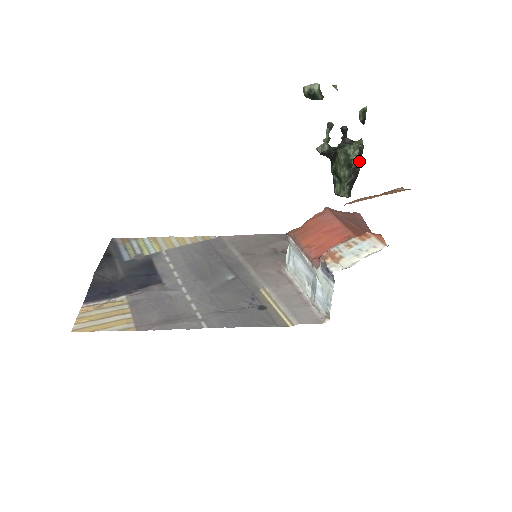
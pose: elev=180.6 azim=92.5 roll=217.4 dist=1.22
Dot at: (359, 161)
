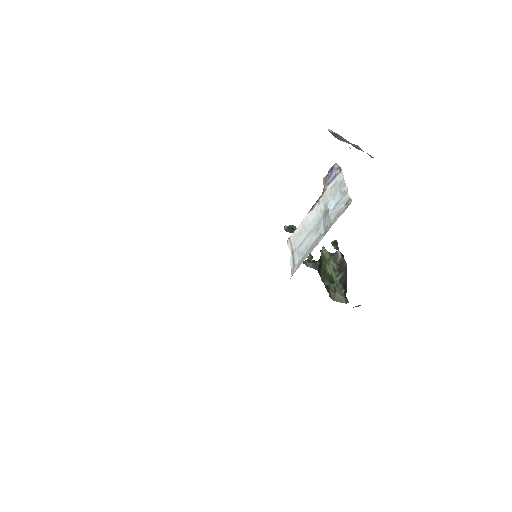
Dot at: (343, 259)
